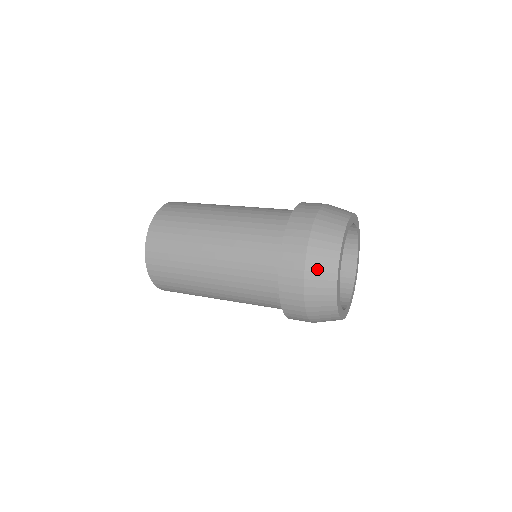
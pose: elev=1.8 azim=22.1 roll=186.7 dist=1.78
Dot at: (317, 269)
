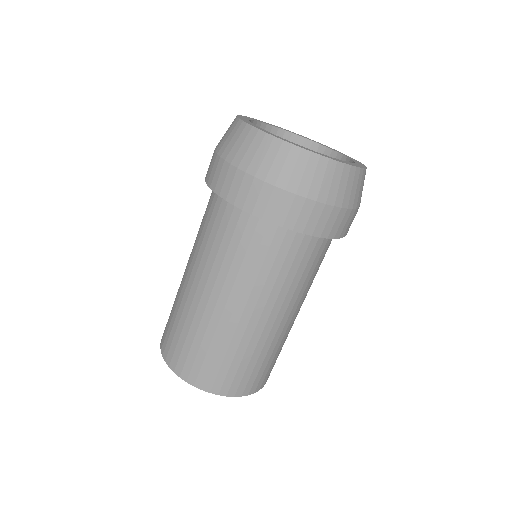
Dot at: (227, 143)
